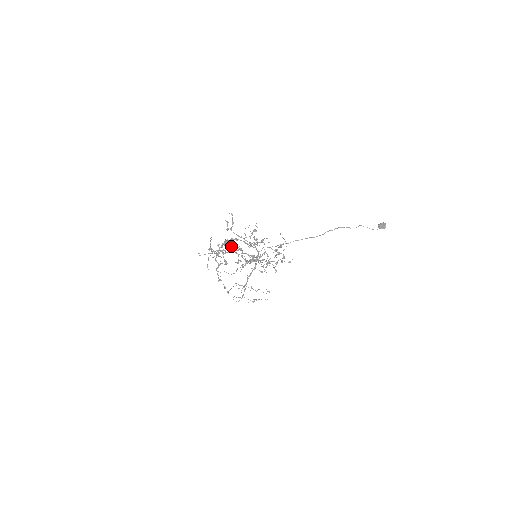
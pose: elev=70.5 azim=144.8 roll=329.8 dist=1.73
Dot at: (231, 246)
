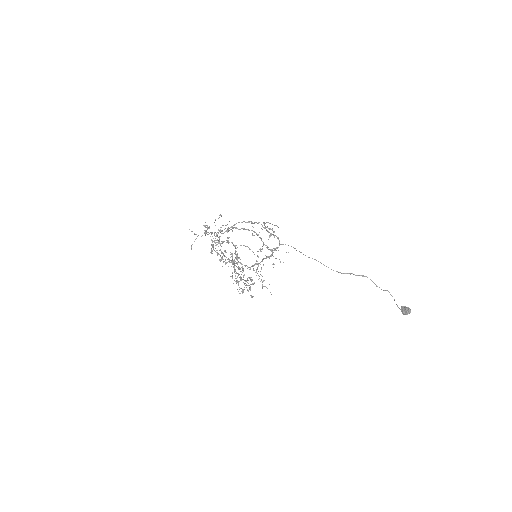
Dot at: (227, 238)
